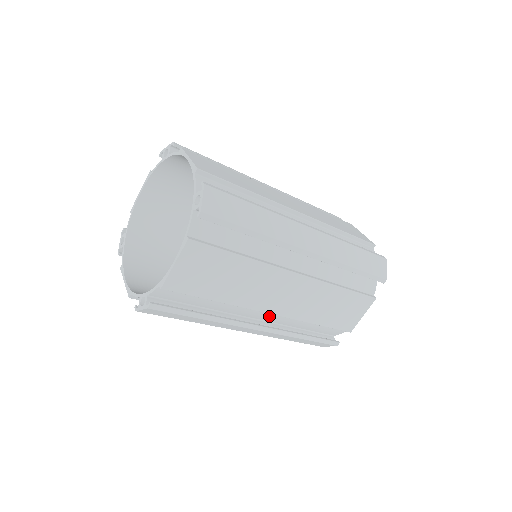
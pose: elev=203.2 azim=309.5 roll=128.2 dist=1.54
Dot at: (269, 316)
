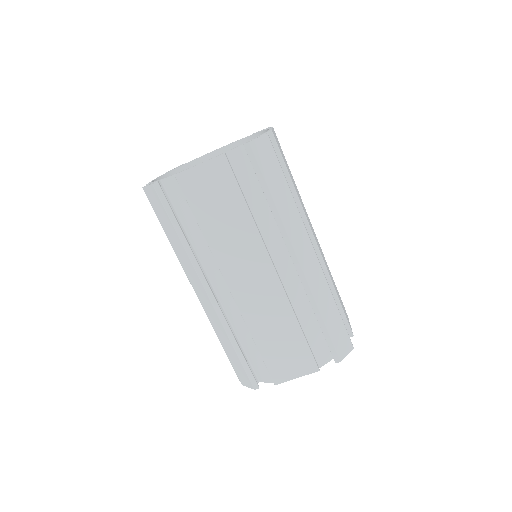
Dot at: occluded
